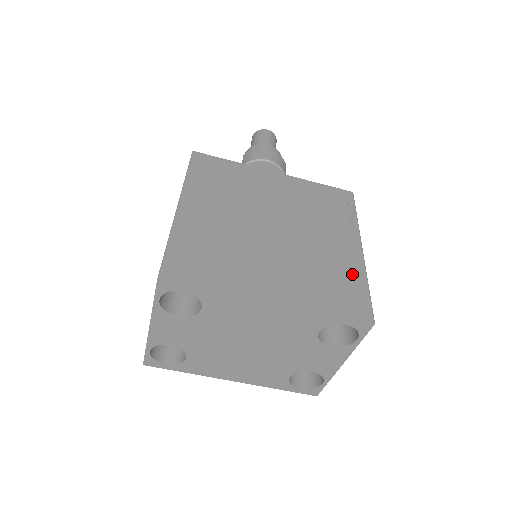
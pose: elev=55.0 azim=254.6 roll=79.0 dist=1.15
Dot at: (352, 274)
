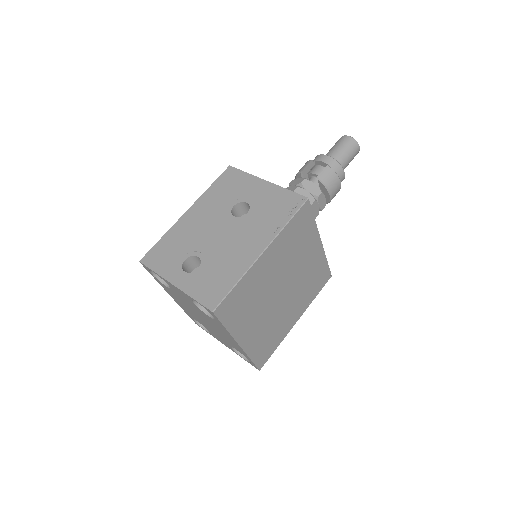
Dot at: (279, 338)
